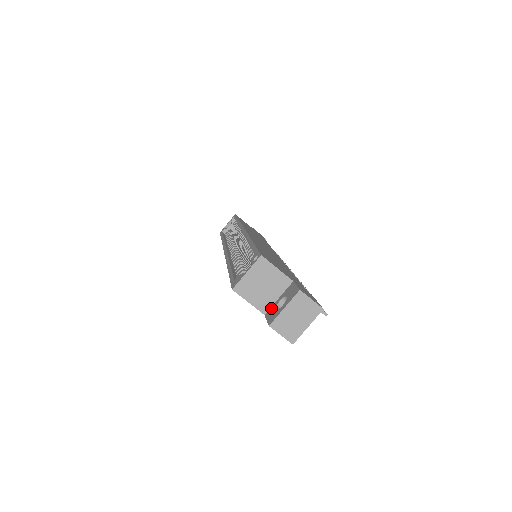
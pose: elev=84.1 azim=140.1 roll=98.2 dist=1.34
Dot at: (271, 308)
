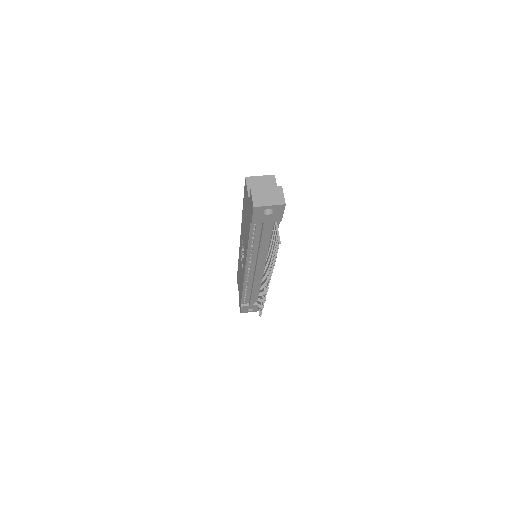
Dot at: occluded
